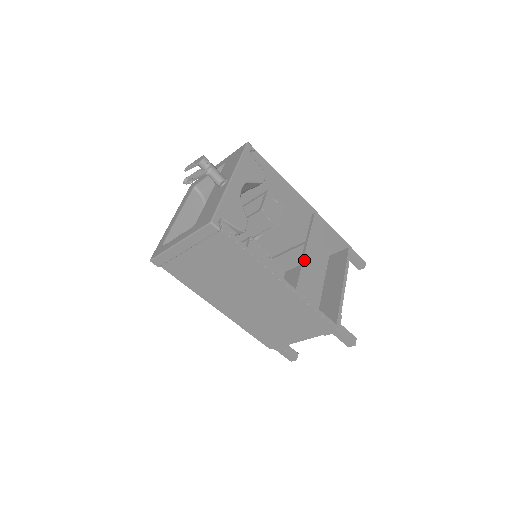
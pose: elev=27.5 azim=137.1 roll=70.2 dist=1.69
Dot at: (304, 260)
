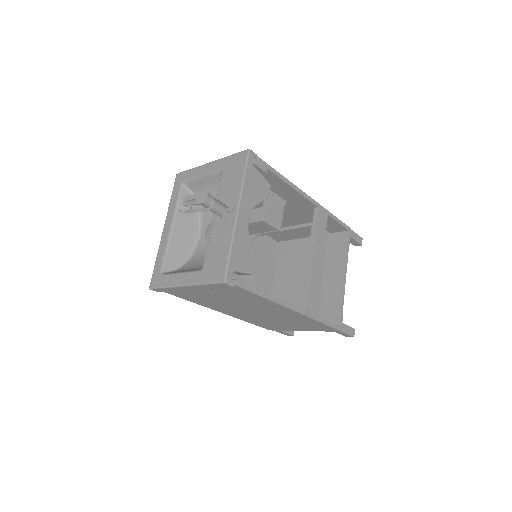
Dot at: (310, 272)
